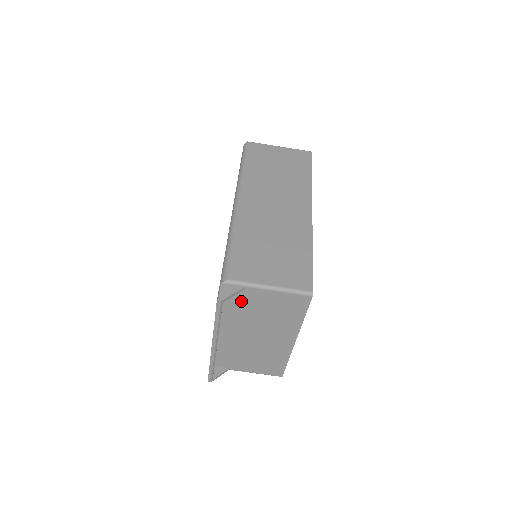
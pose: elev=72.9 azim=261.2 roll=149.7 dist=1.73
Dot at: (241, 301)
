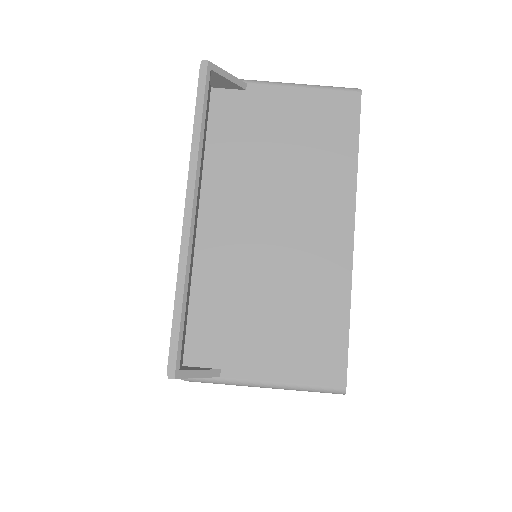
Dot at: (241, 121)
